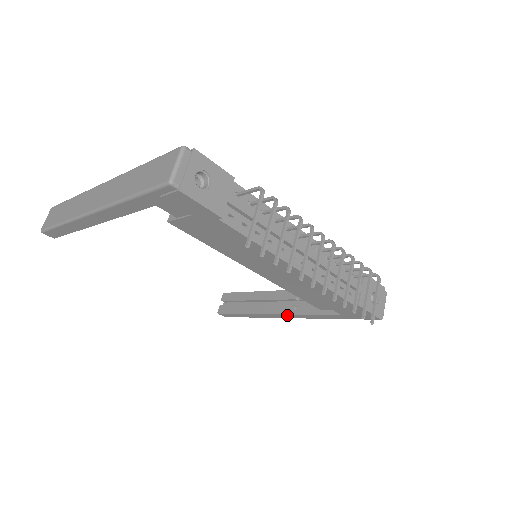
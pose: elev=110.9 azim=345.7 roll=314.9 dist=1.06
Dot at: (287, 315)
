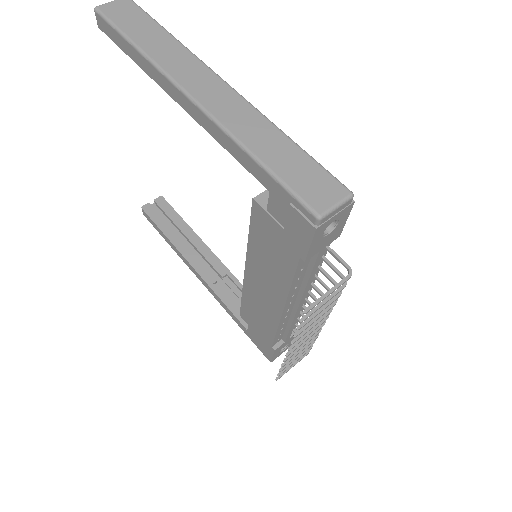
Dot at: (203, 280)
